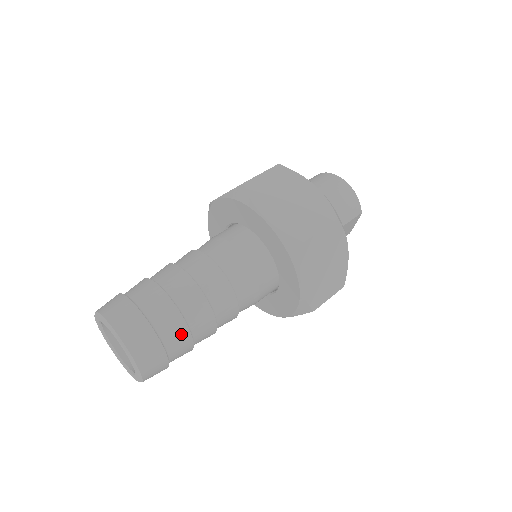
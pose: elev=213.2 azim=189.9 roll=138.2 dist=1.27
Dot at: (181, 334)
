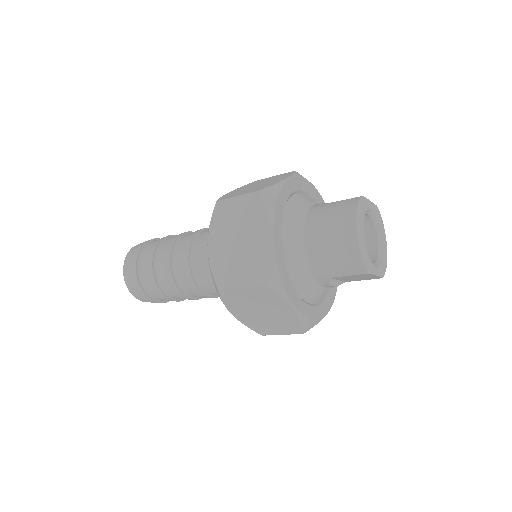
Dot at: (158, 293)
